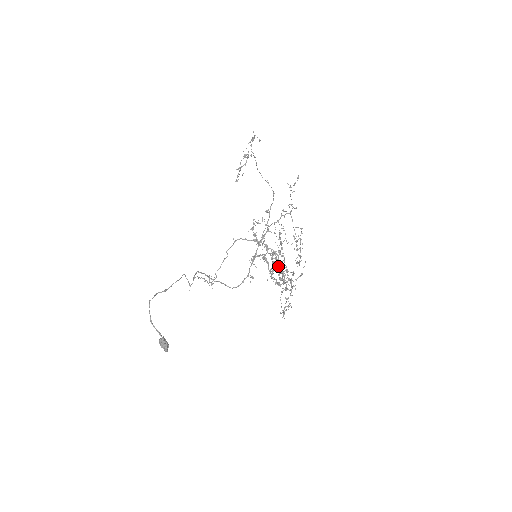
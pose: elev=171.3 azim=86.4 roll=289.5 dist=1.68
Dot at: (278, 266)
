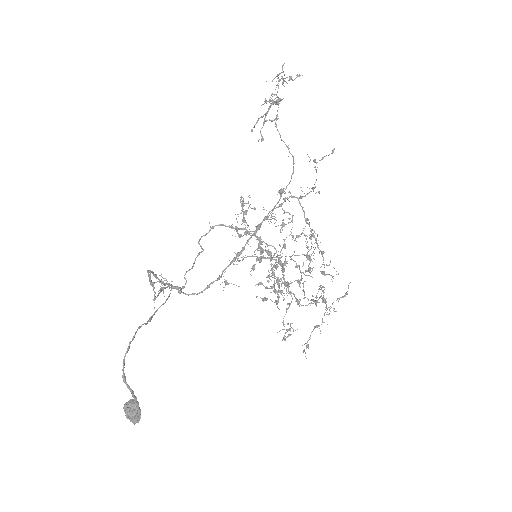
Dot at: (271, 270)
